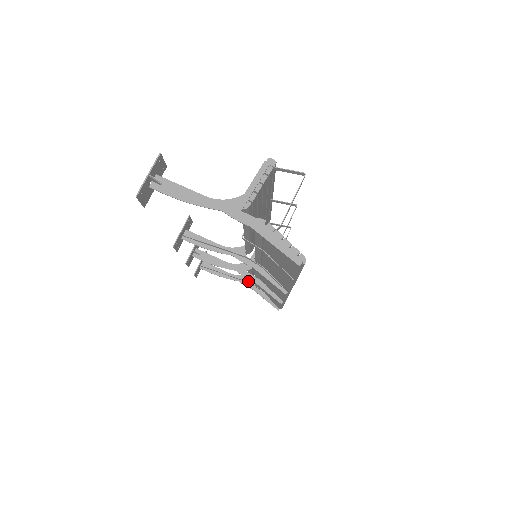
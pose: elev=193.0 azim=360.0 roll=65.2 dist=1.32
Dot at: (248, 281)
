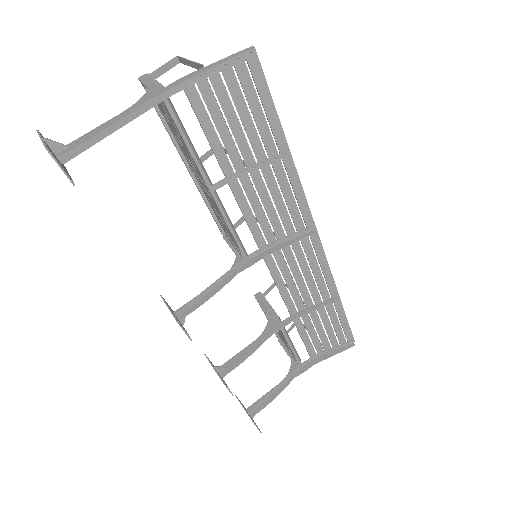
Dot at: (301, 366)
